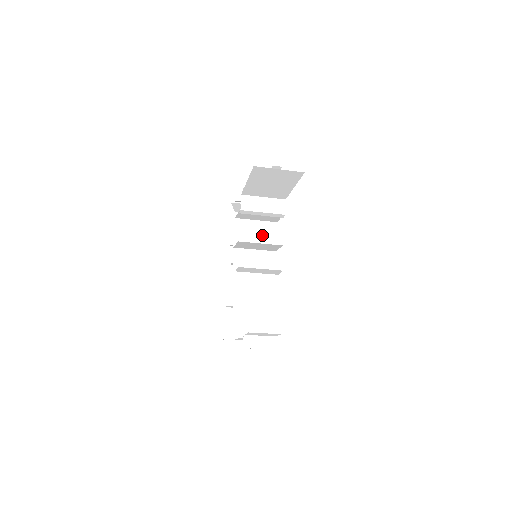
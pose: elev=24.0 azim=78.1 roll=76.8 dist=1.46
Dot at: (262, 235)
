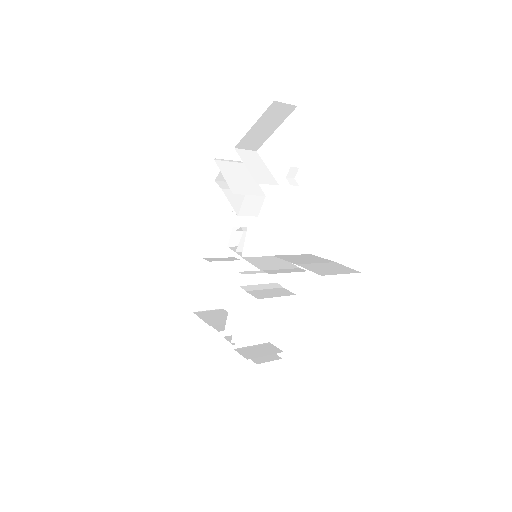
Dot at: (270, 240)
